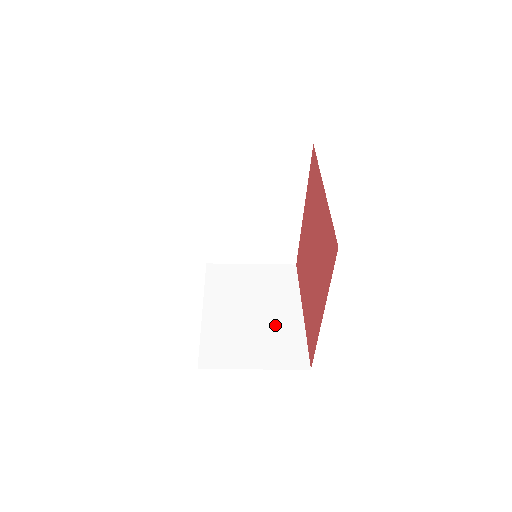
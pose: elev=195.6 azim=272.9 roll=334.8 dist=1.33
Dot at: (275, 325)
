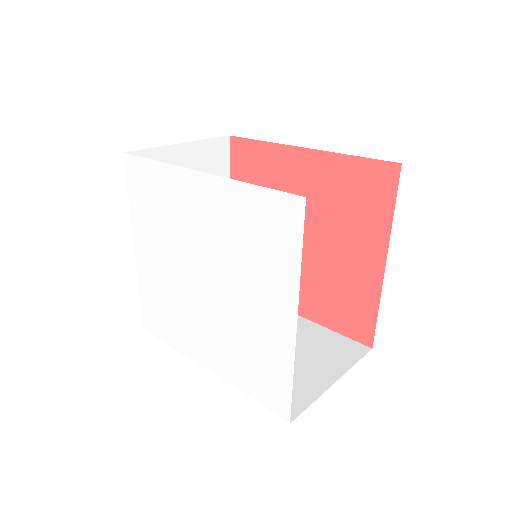
Dot at: occluded
